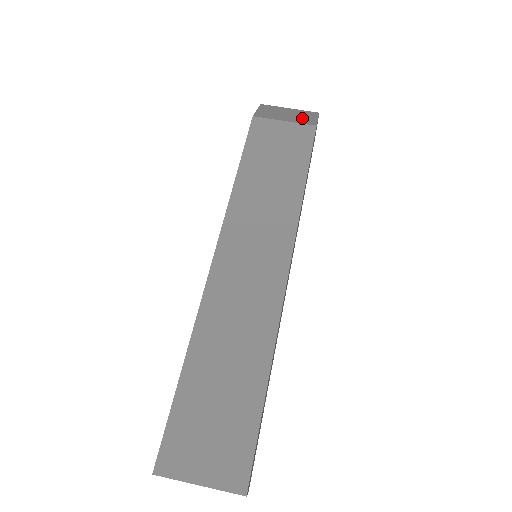
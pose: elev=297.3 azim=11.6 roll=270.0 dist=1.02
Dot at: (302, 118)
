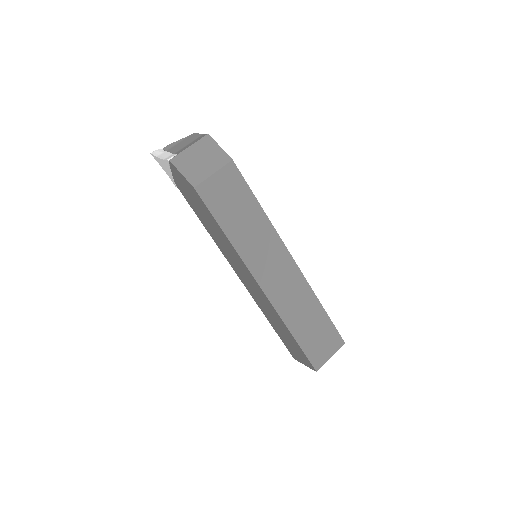
Dot at: (214, 157)
